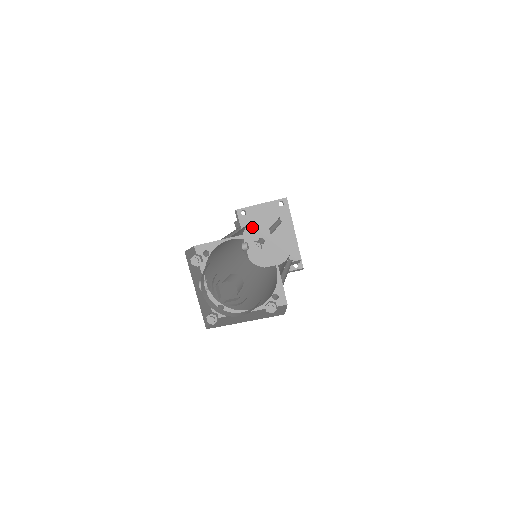
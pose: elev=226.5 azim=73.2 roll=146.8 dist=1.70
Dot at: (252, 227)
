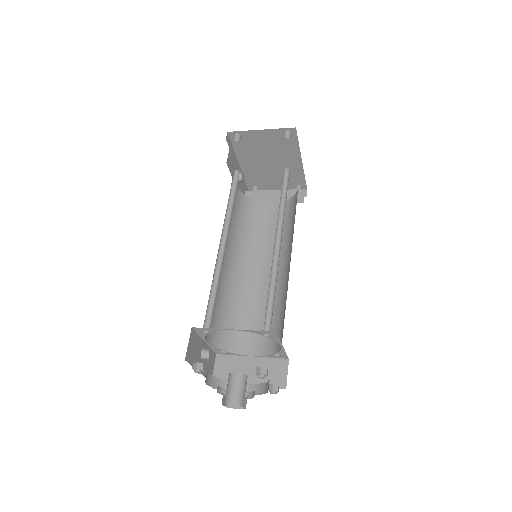
Dot at: (248, 150)
